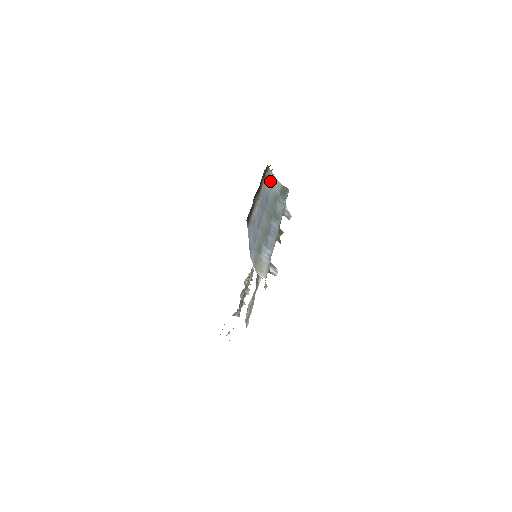
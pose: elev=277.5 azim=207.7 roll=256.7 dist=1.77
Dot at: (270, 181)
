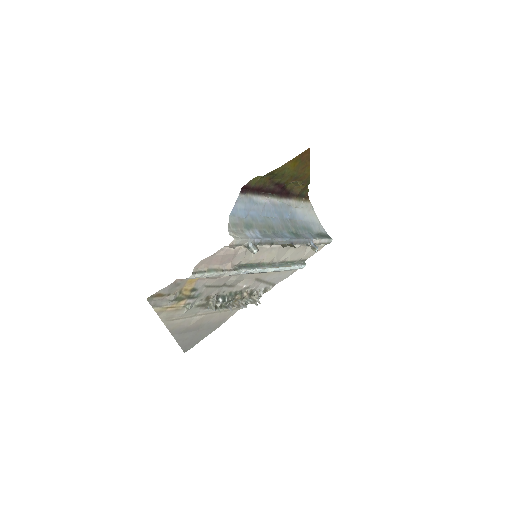
Dot at: (307, 213)
